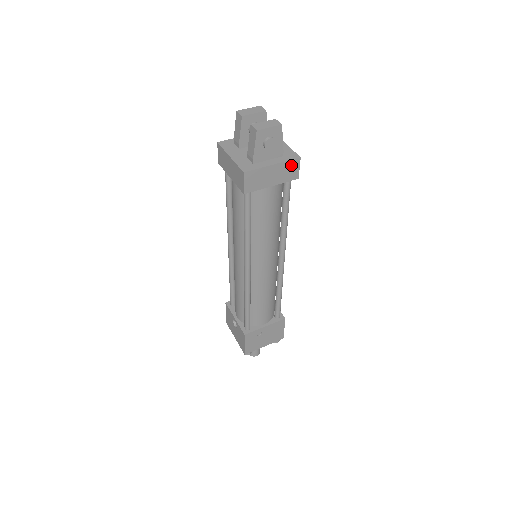
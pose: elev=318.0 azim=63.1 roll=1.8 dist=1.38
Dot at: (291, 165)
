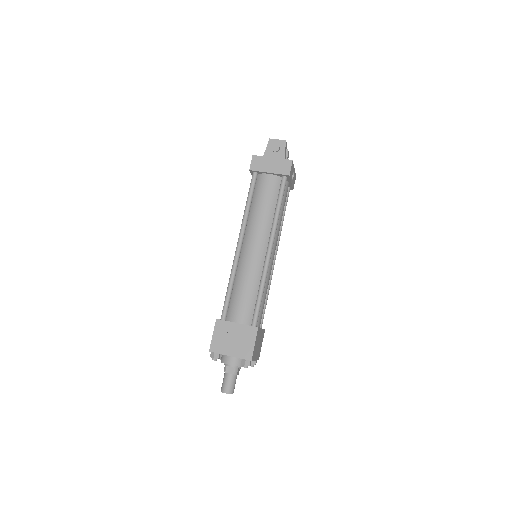
Dot at: (285, 163)
